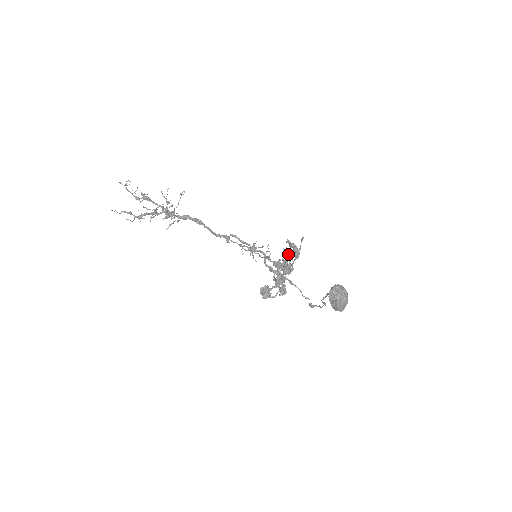
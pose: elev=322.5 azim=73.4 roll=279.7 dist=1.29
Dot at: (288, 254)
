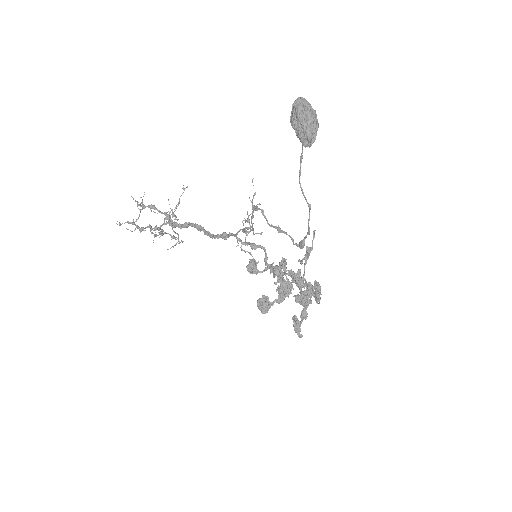
Dot at: (306, 286)
